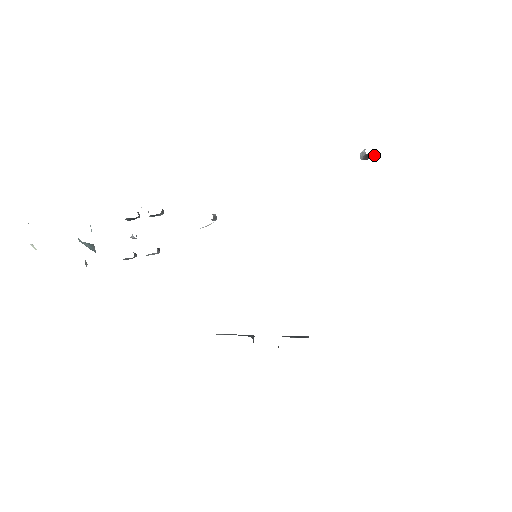
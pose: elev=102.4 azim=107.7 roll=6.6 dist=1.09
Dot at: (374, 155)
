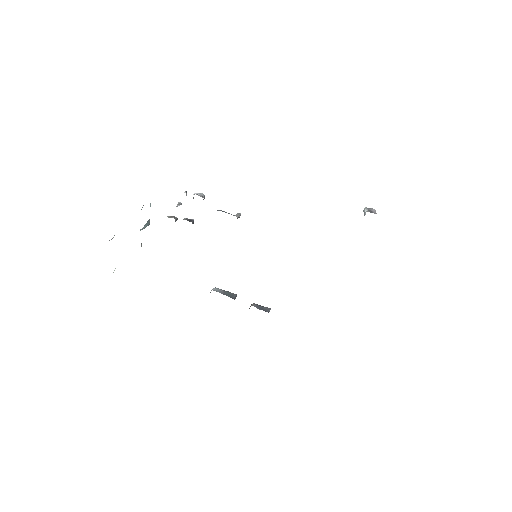
Dot at: occluded
